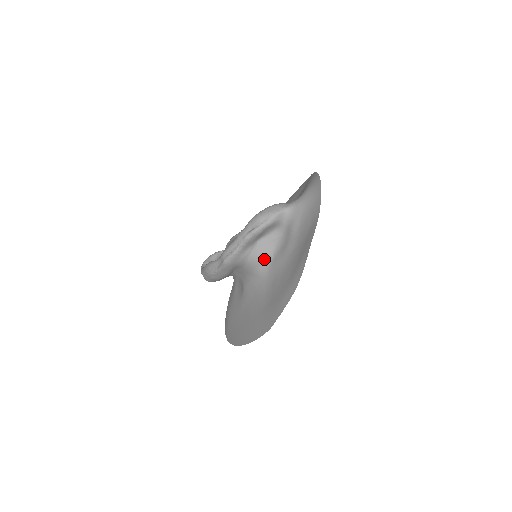
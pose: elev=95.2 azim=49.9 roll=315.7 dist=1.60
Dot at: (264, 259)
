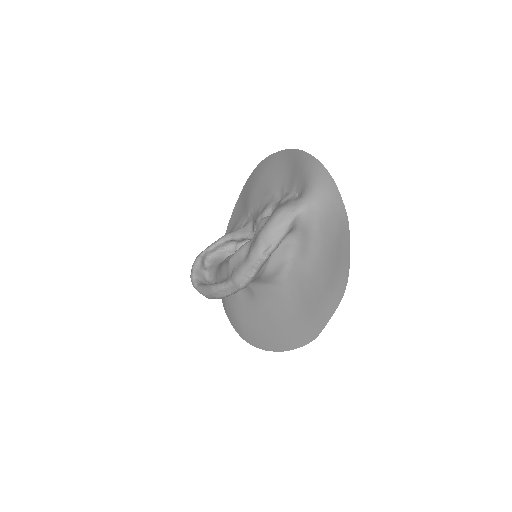
Dot at: (281, 267)
